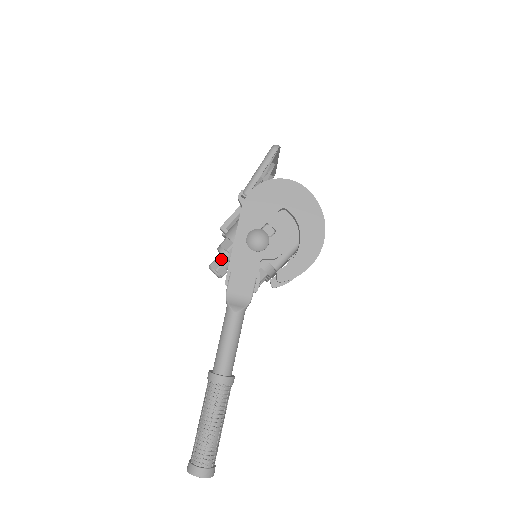
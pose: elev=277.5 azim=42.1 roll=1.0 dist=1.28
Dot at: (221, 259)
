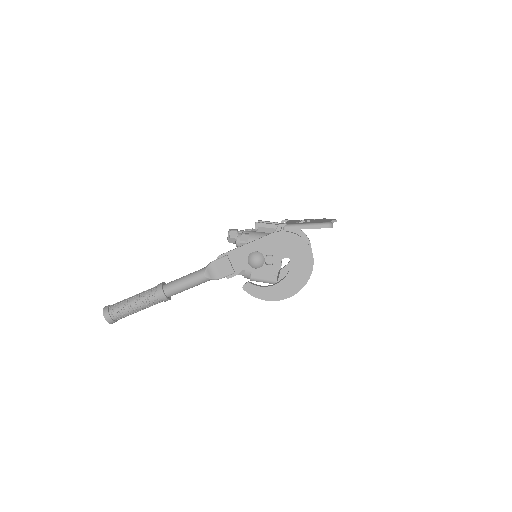
Dot at: occluded
